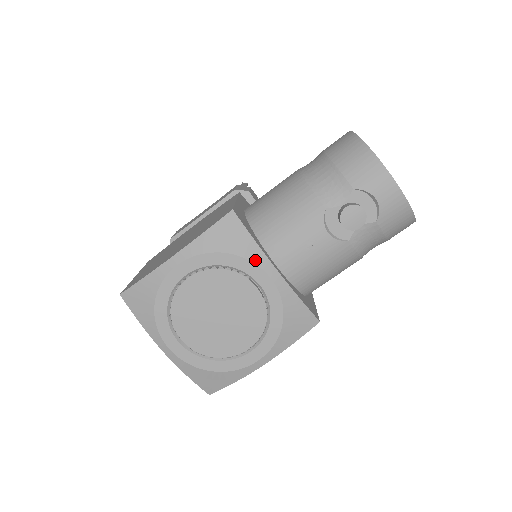
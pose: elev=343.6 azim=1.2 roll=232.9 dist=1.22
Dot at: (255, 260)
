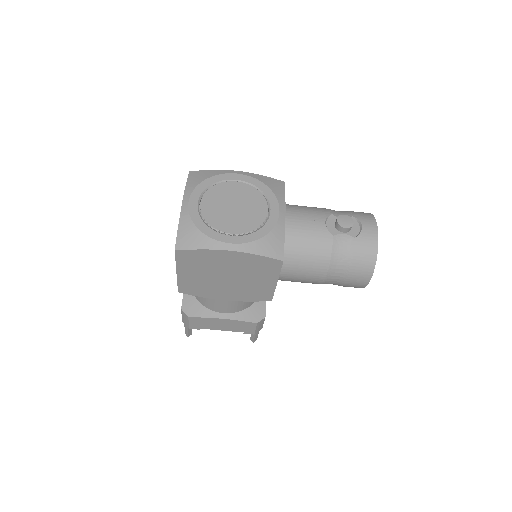
Dot at: (279, 199)
